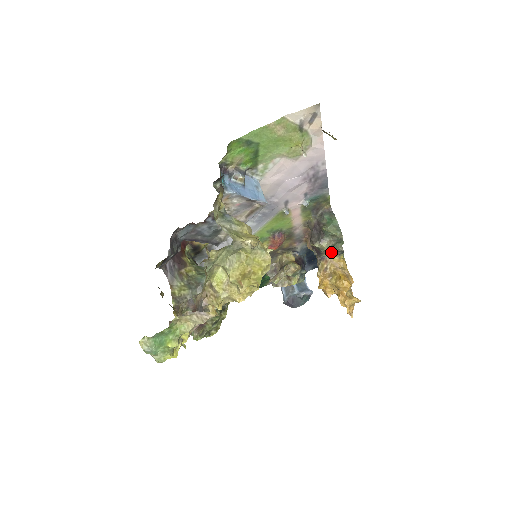
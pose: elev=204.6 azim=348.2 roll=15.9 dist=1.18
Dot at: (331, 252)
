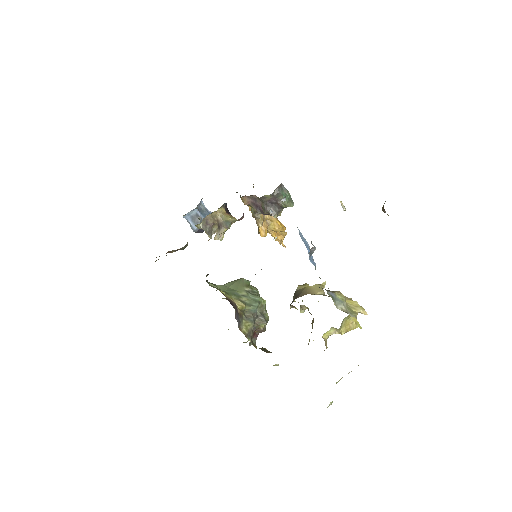
Dot at: occluded
